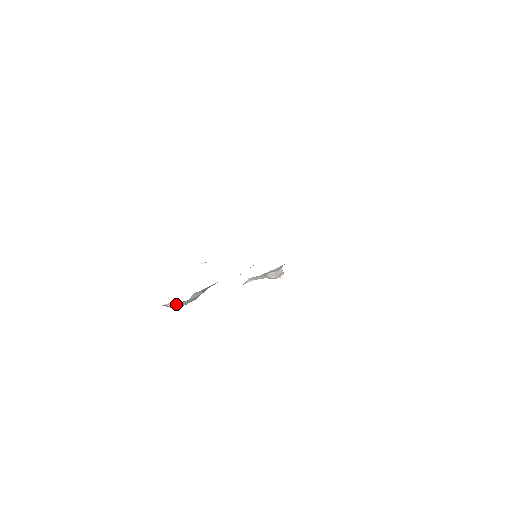
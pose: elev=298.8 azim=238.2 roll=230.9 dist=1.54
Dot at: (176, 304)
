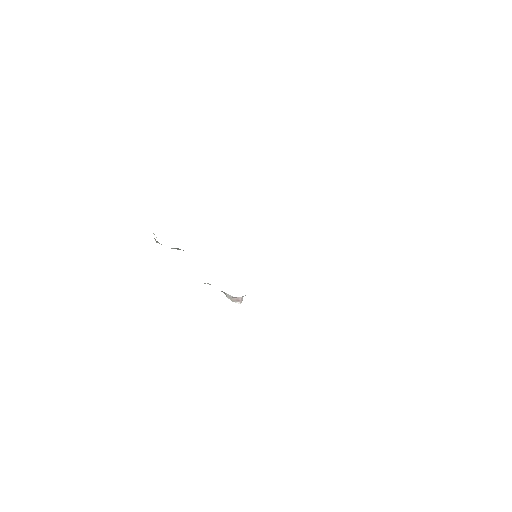
Dot at: occluded
